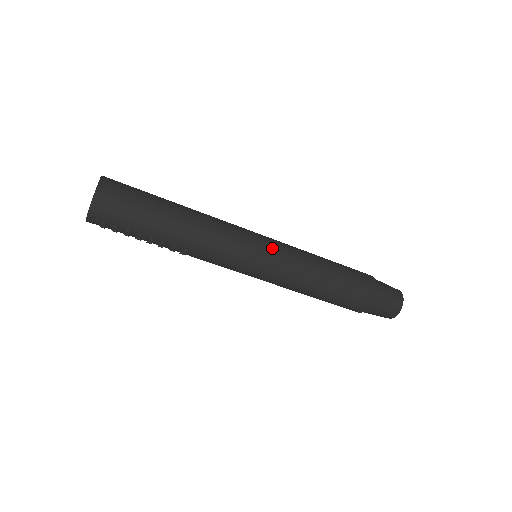
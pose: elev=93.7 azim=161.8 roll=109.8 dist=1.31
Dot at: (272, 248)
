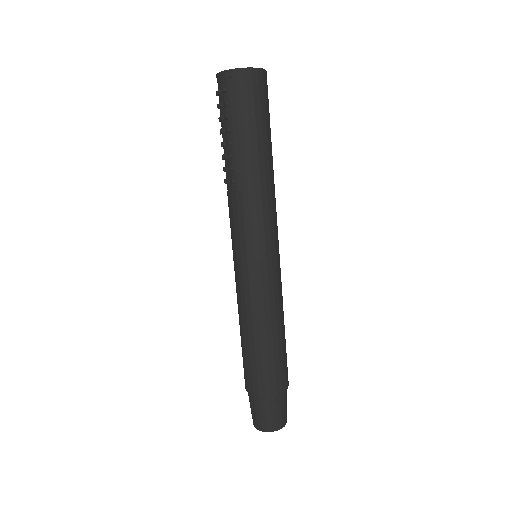
Dot at: (273, 265)
